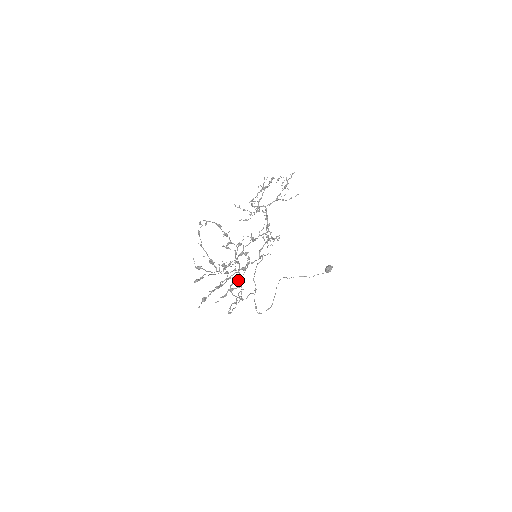
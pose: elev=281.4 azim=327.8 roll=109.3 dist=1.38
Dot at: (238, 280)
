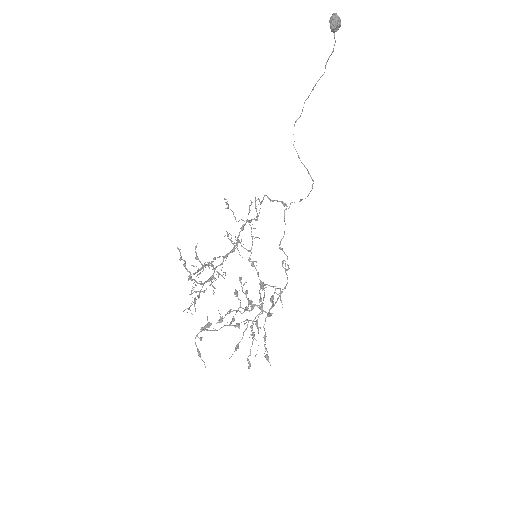
Dot at: (270, 315)
